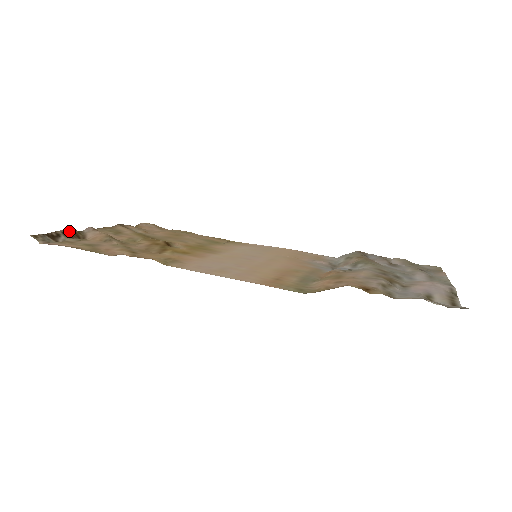
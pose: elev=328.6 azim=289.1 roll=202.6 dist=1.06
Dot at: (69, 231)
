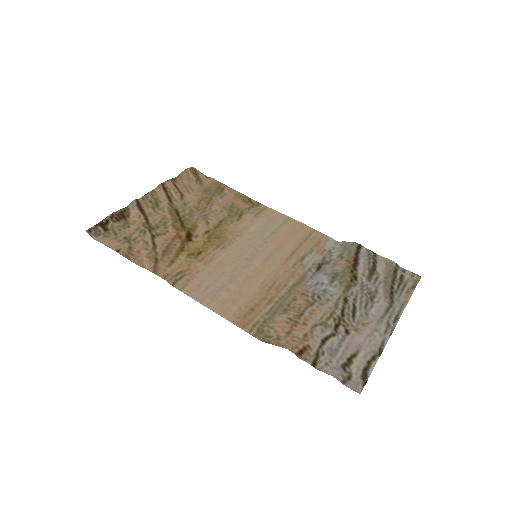
Dot at: (116, 213)
